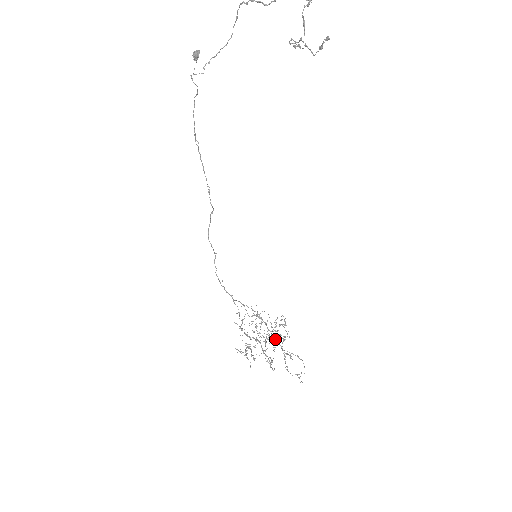
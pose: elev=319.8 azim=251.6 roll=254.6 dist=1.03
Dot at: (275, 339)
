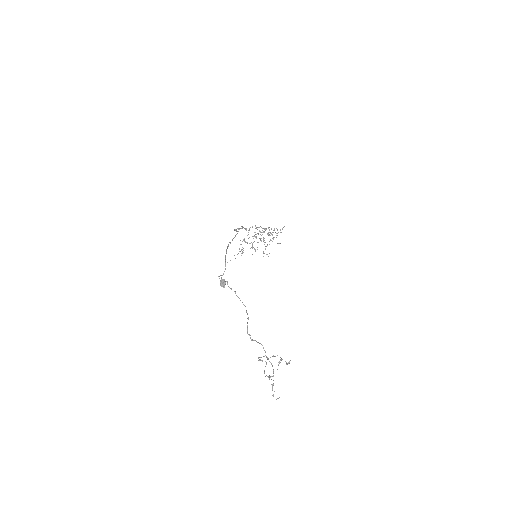
Dot at: (269, 234)
